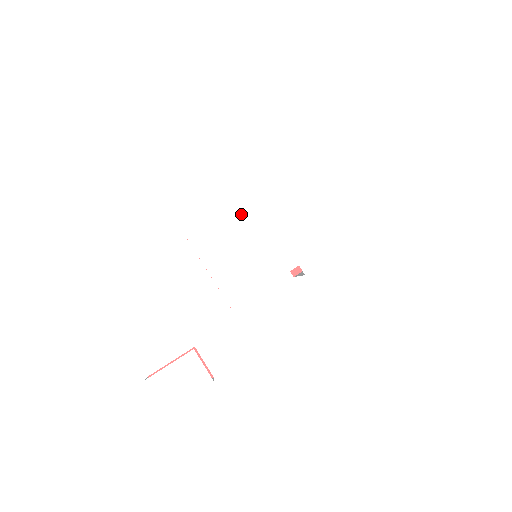
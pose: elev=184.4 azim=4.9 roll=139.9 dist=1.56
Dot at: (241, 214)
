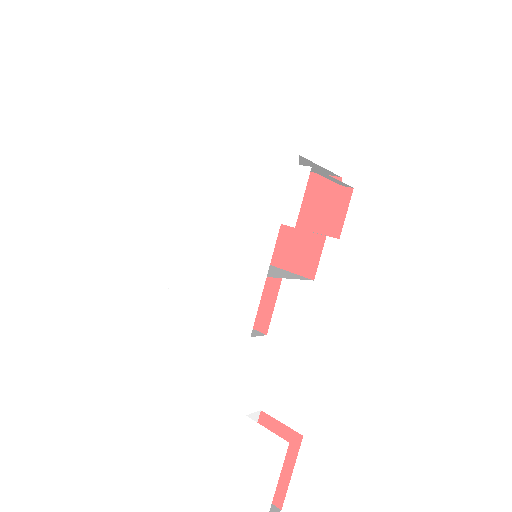
Dot at: (196, 230)
